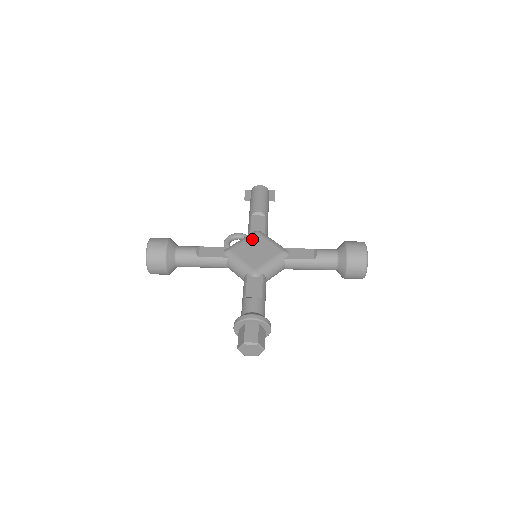
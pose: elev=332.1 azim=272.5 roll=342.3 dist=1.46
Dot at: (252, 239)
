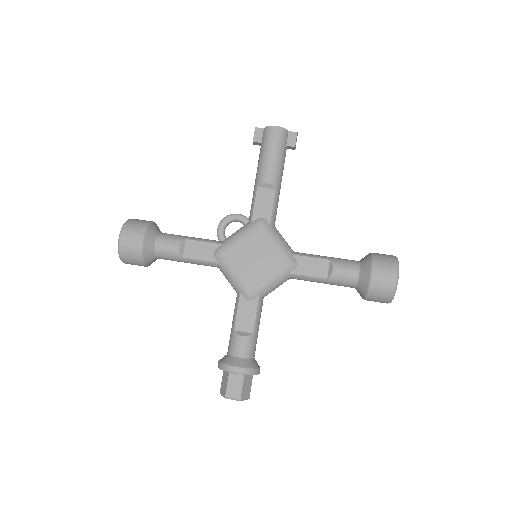
Dot at: (252, 237)
